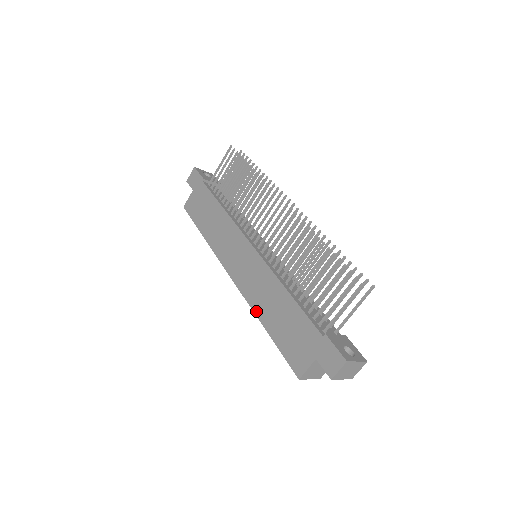
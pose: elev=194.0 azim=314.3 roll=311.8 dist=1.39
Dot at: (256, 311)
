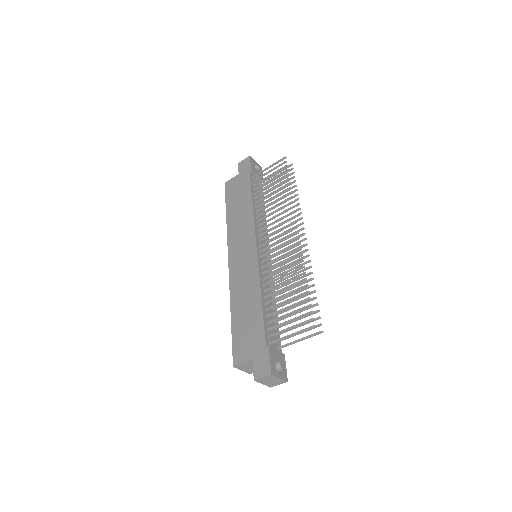
Dot at: (232, 299)
